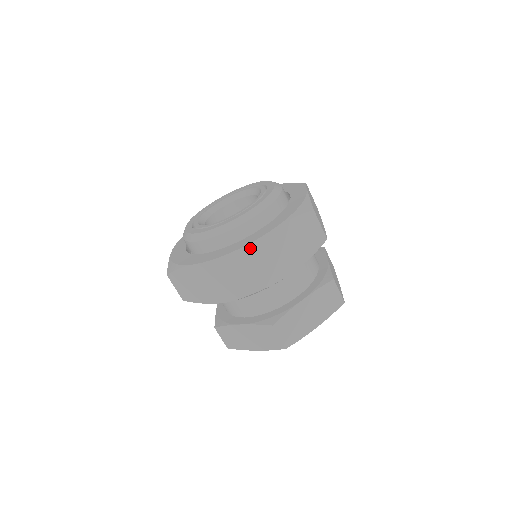
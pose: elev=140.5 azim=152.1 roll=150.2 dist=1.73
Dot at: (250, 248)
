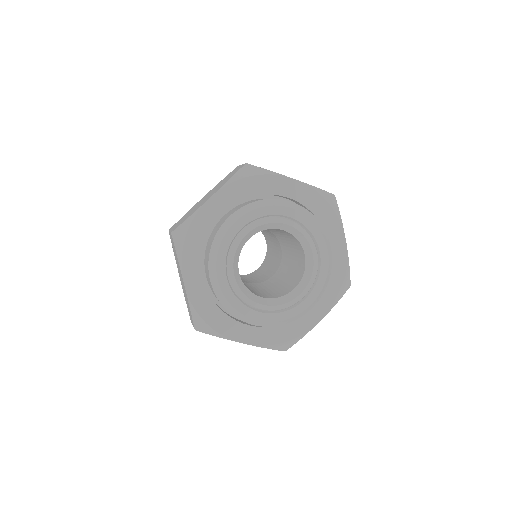
Dot at: (301, 338)
